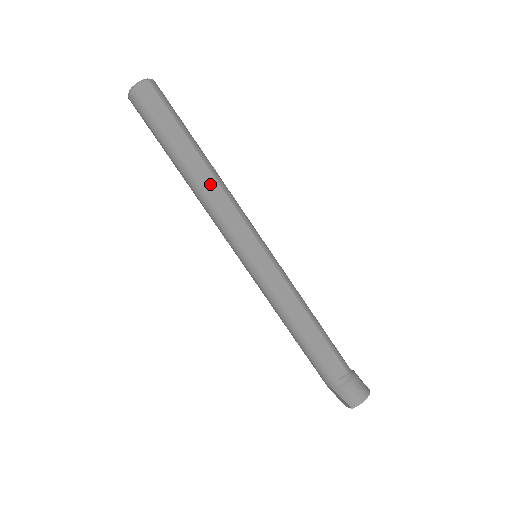
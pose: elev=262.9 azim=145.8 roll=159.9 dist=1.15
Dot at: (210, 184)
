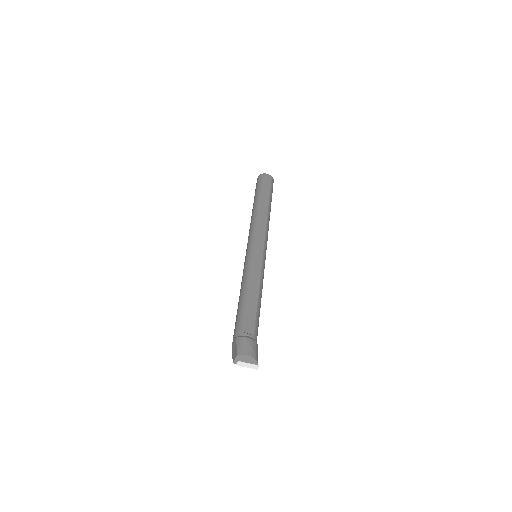
Dot at: (263, 214)
